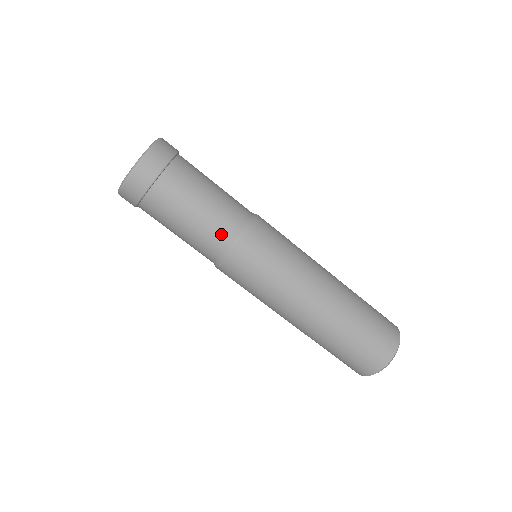
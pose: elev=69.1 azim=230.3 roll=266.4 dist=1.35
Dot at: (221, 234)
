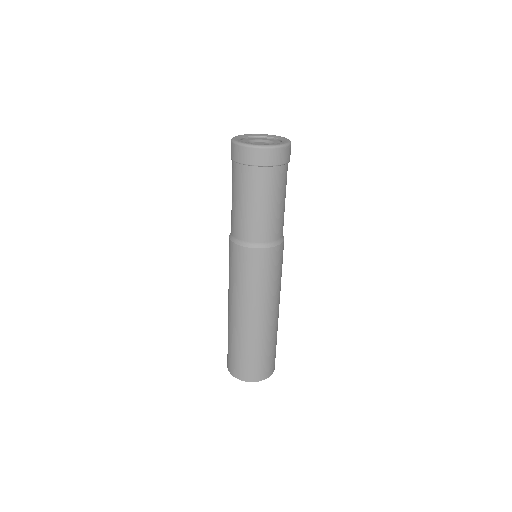
Dot at: (265, 231)
